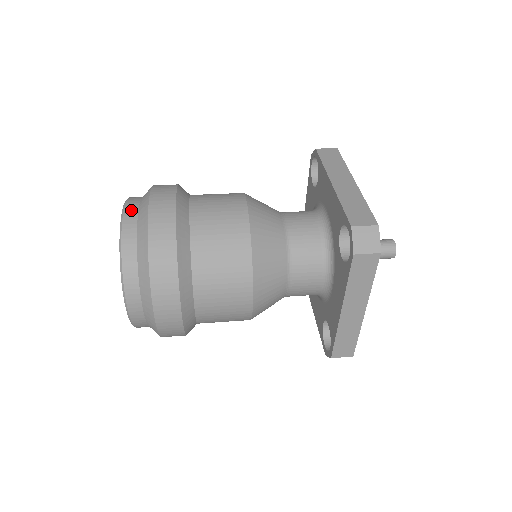
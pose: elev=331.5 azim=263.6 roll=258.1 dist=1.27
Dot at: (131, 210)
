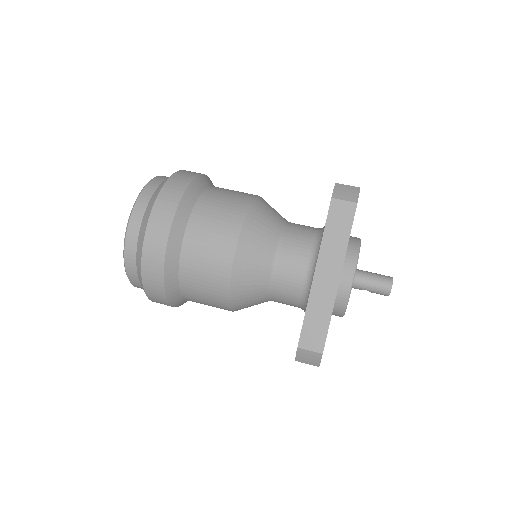
Dot at: (132, 233)
